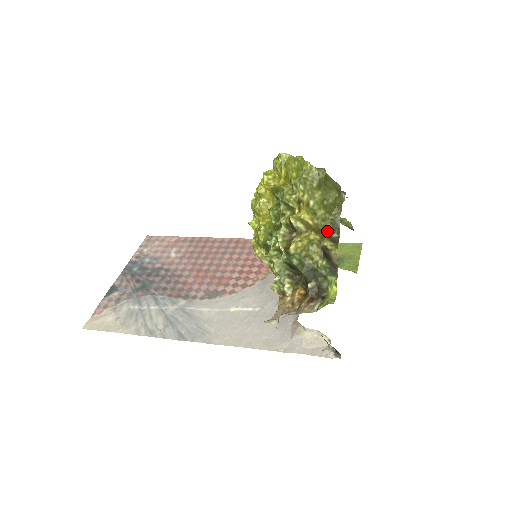
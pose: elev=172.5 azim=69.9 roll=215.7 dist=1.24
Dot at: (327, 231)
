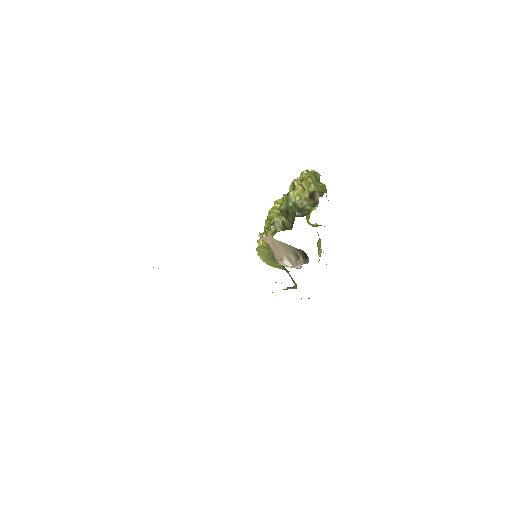
Dot at: occluded
